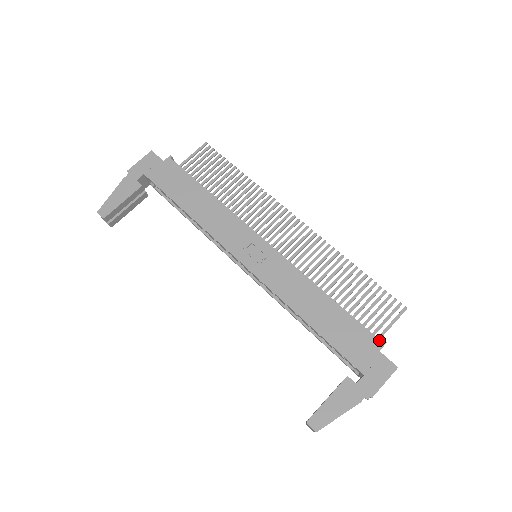
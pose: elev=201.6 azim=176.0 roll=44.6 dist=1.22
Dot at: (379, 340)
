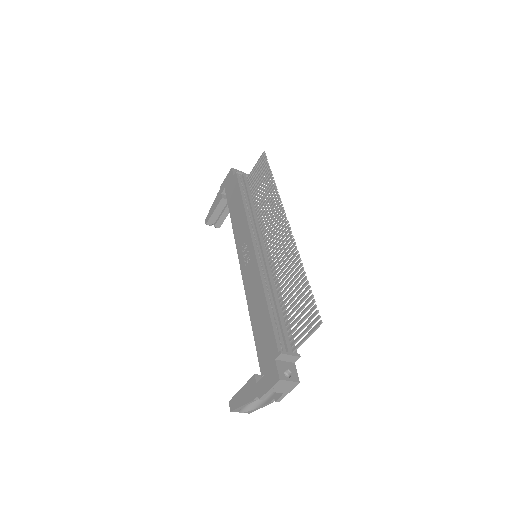
Dot at: (287, 349)
